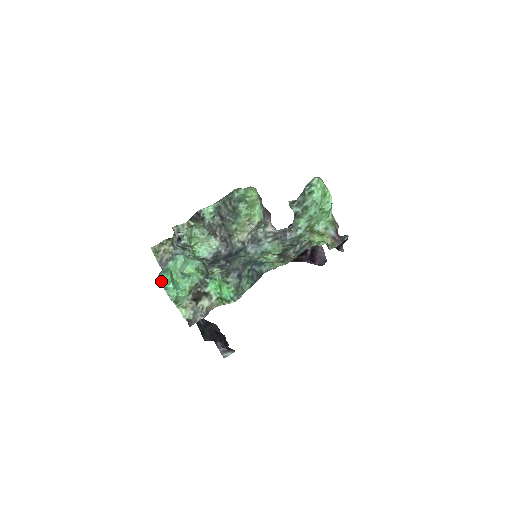
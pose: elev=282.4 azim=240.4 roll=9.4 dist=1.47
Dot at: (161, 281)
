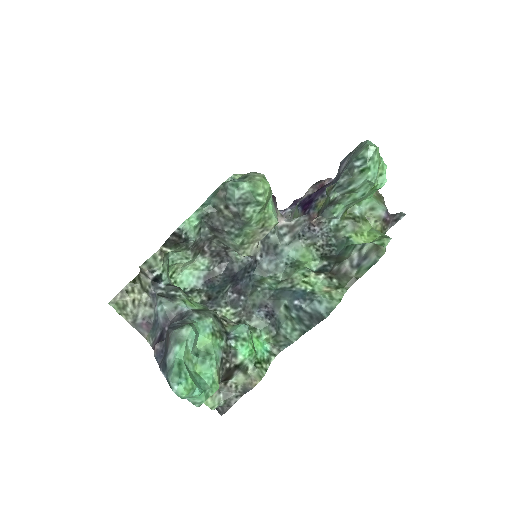
Dot at: (181, 394)
